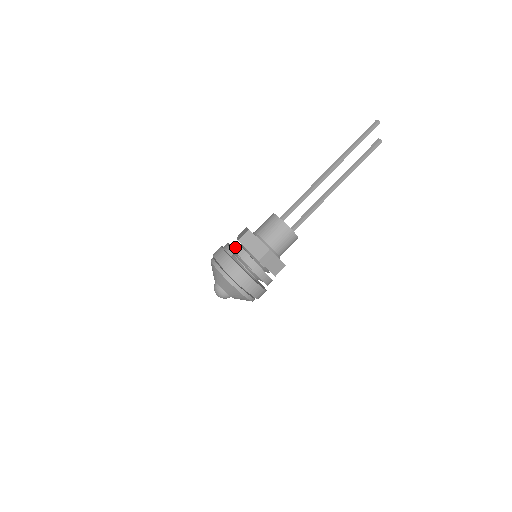
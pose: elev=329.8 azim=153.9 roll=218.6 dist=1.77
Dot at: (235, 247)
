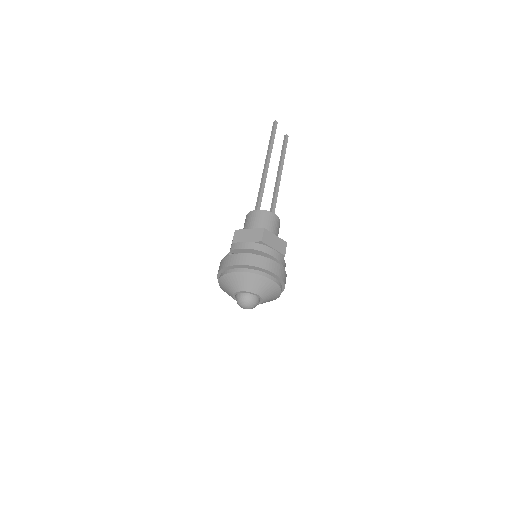
Dot at: (233, 247)
